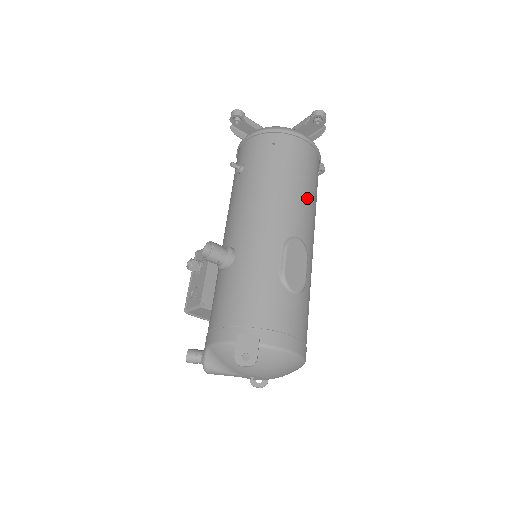
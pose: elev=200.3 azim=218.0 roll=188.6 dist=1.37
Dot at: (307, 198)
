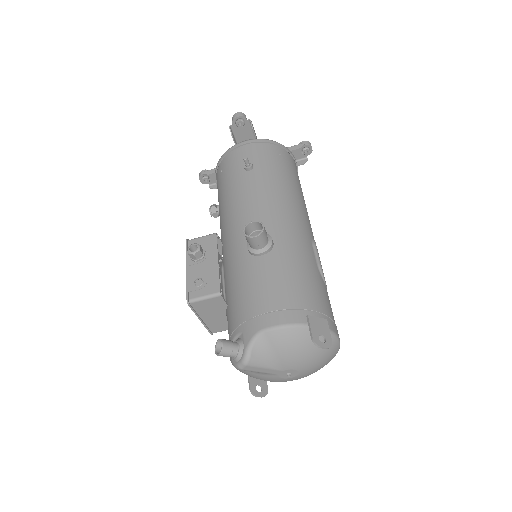
Dot at: occluded
